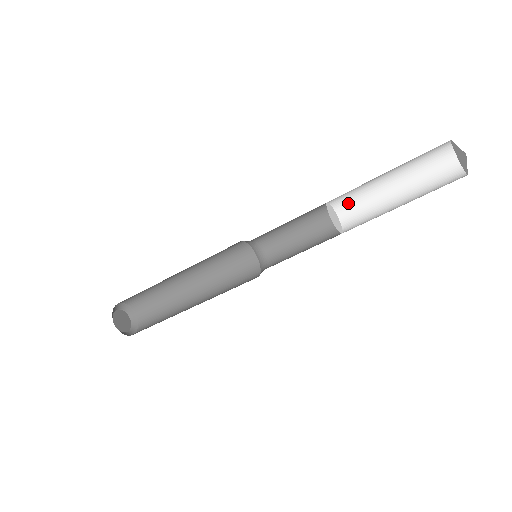
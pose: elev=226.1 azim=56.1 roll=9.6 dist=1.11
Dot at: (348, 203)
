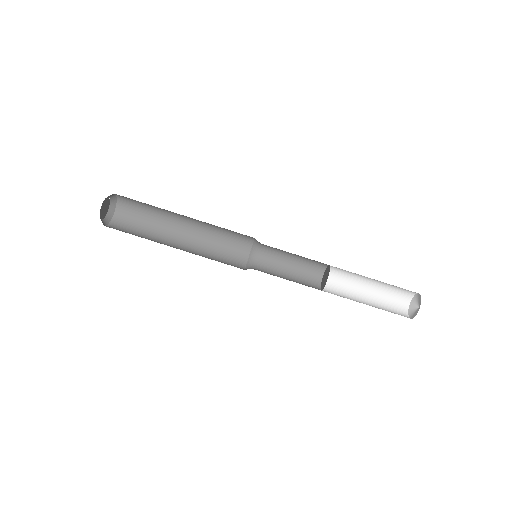
Dot at: (333, 283)
